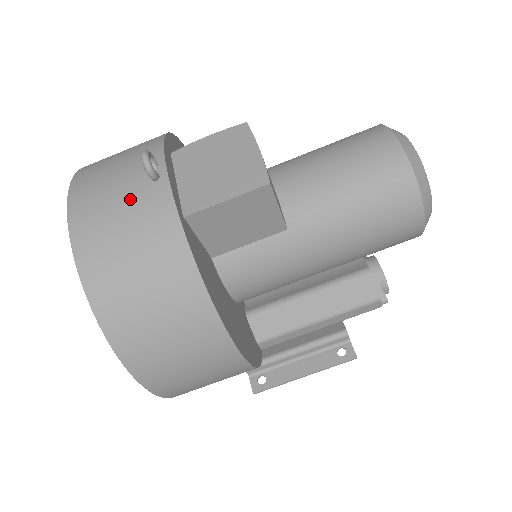
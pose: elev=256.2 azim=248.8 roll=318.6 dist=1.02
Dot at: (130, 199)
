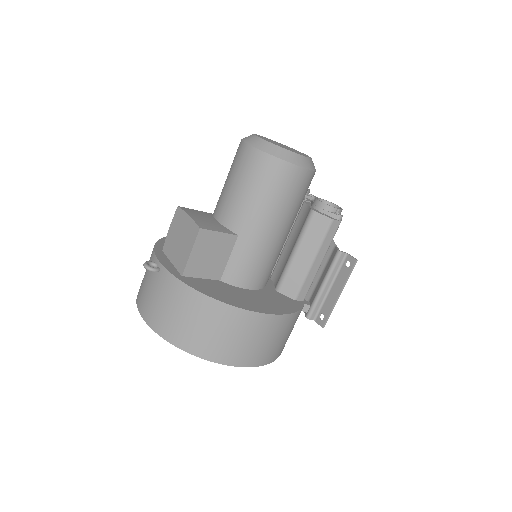
Dot at: (157, 289)
